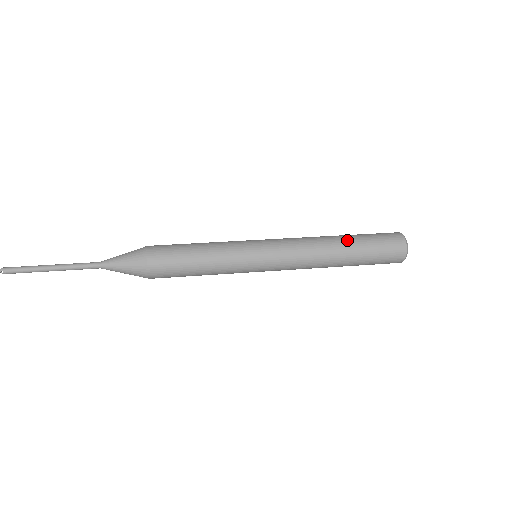
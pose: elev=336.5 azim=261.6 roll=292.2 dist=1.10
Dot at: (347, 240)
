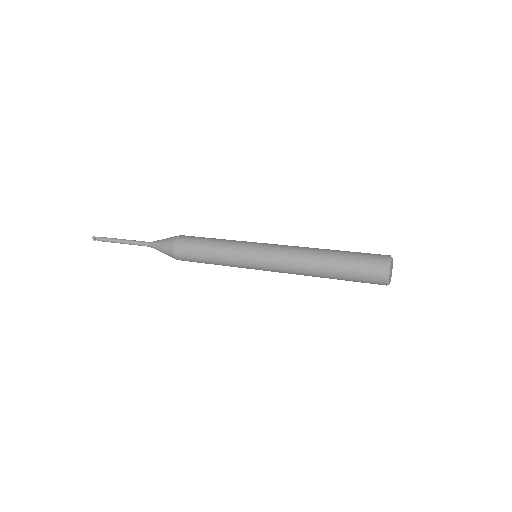
Dot at: (331, 252)
